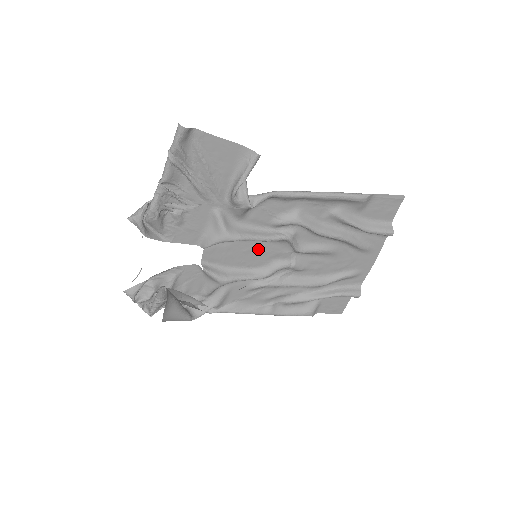
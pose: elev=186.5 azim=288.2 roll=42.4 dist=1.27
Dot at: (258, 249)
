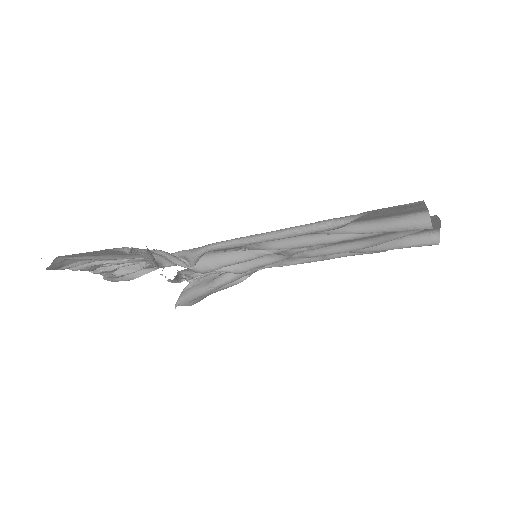
Dot at: occluded
